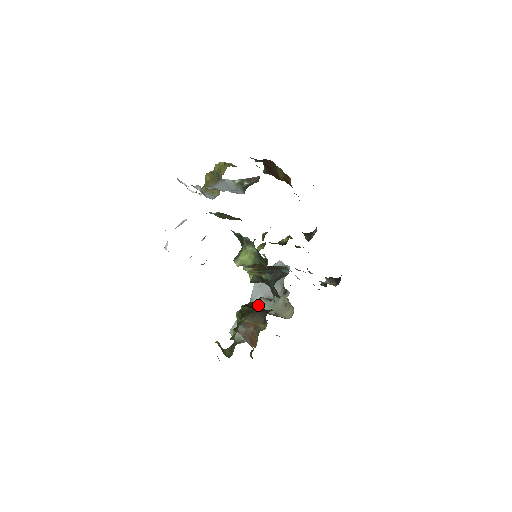
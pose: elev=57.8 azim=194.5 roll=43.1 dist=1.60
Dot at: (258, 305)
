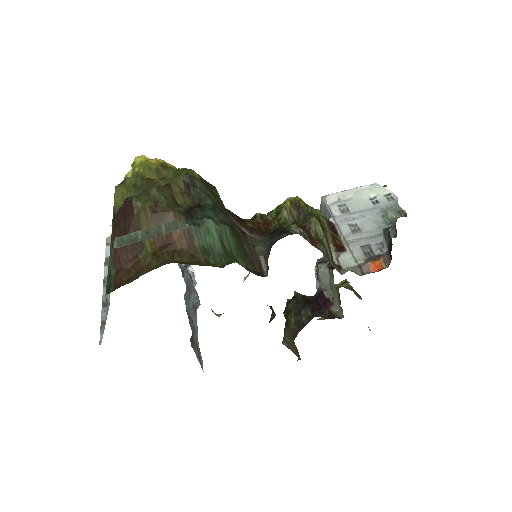
Dot at: (297, 307)
